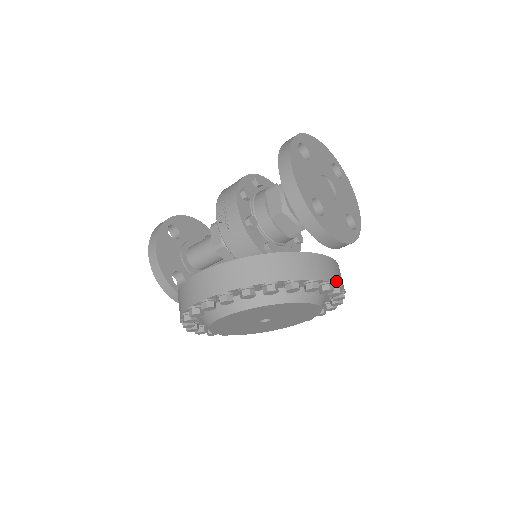
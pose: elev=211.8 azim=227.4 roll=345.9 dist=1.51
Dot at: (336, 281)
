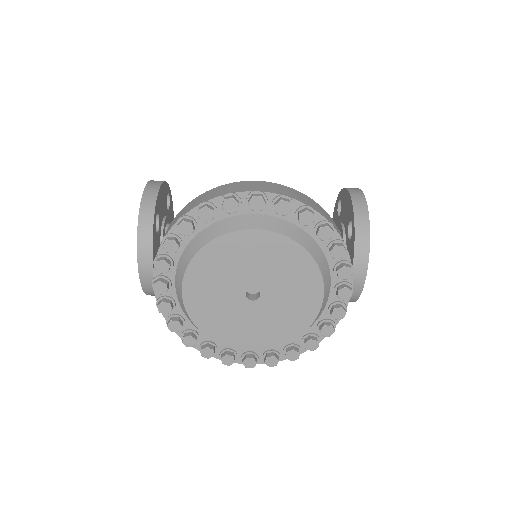
Dot at: (349, 298)
